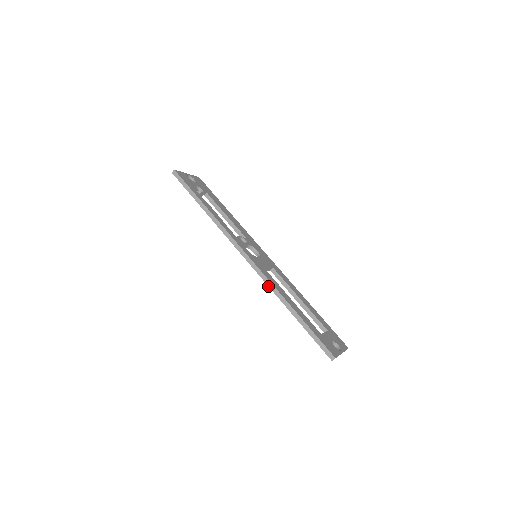
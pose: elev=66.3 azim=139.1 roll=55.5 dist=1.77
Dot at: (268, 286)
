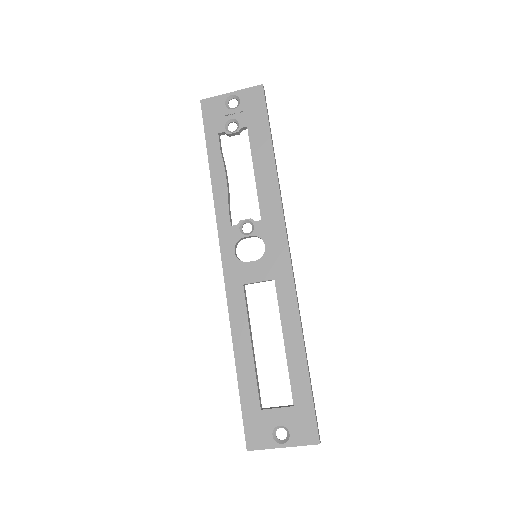
Dot at: (230, 315)
